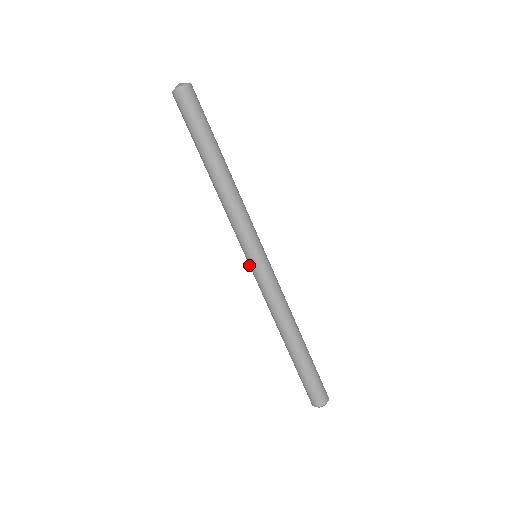
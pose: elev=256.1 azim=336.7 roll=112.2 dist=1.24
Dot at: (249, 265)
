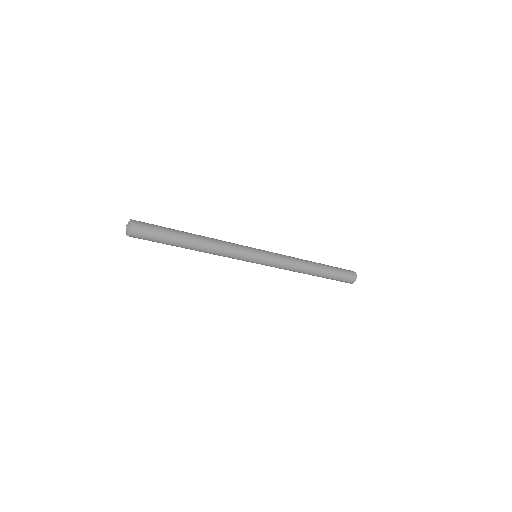
Dot at: occluded
